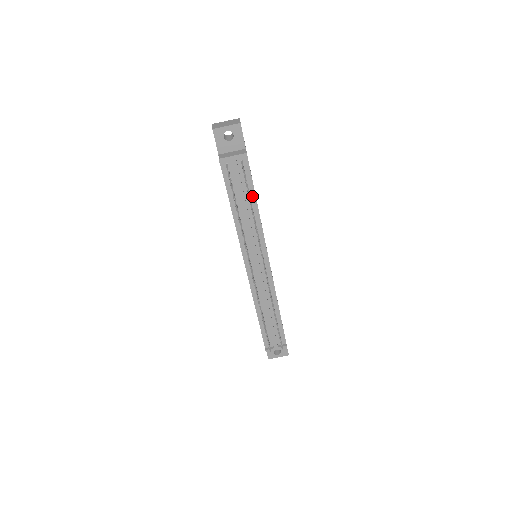
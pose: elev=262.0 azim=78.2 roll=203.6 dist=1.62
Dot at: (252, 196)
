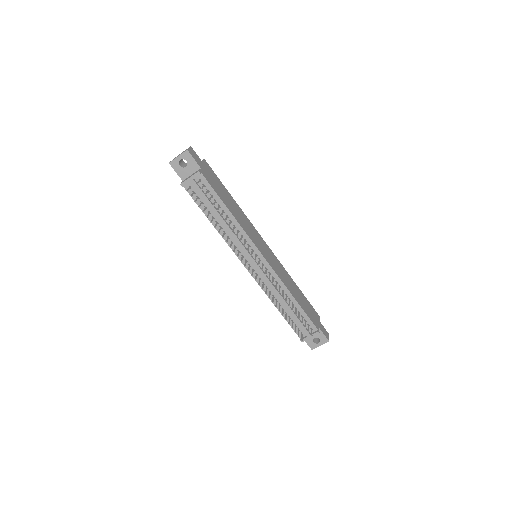
Dot at: (221, 205)
